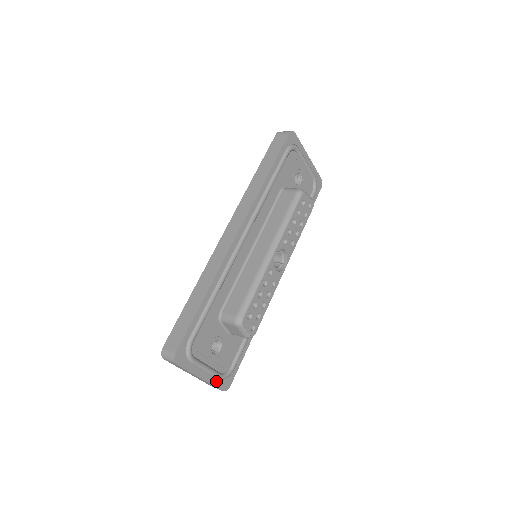
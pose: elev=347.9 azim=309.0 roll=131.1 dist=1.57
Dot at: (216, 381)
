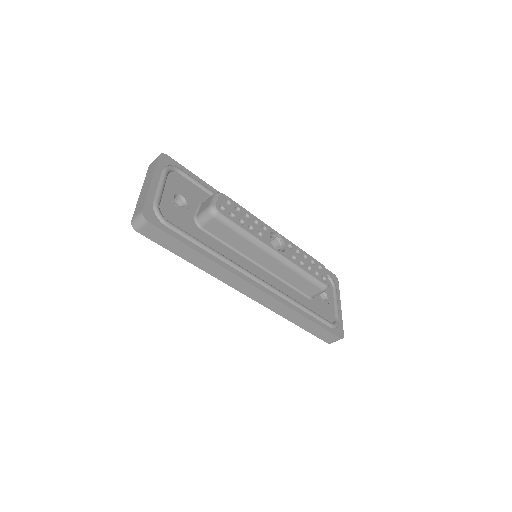
Dot at: (151, 201)
